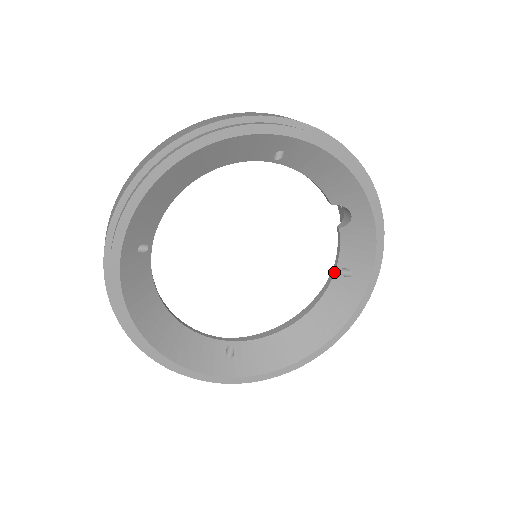
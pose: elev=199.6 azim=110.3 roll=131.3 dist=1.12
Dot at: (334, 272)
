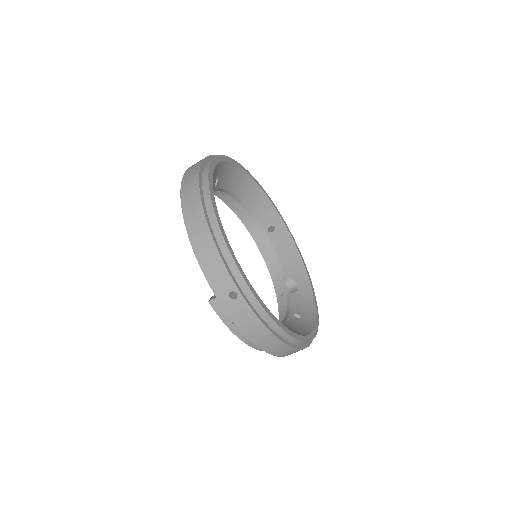
Dot at: (288, 314)
